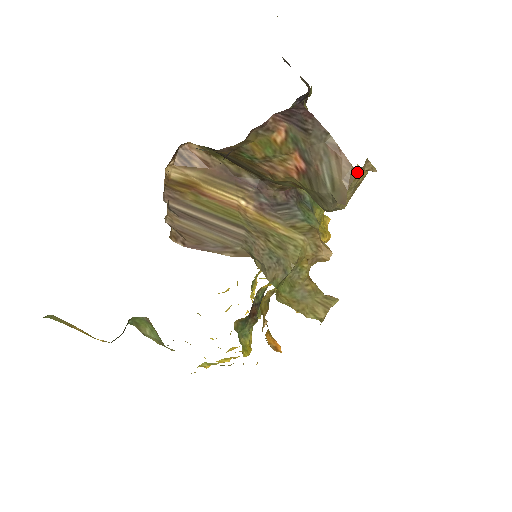
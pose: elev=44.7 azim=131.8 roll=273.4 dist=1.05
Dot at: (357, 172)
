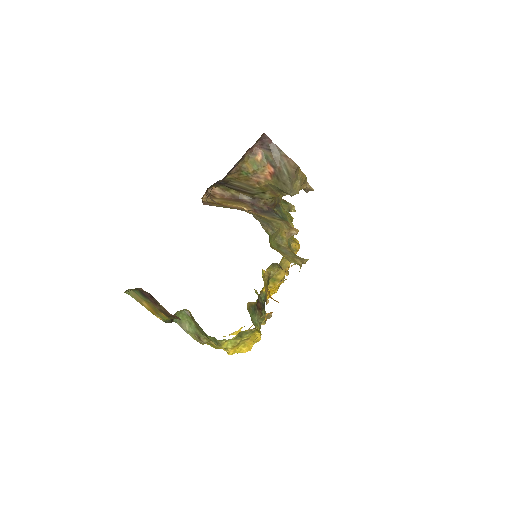
Dot at: (298, 166)
